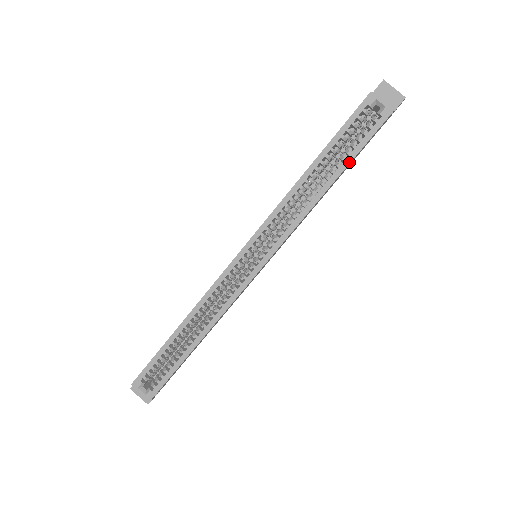
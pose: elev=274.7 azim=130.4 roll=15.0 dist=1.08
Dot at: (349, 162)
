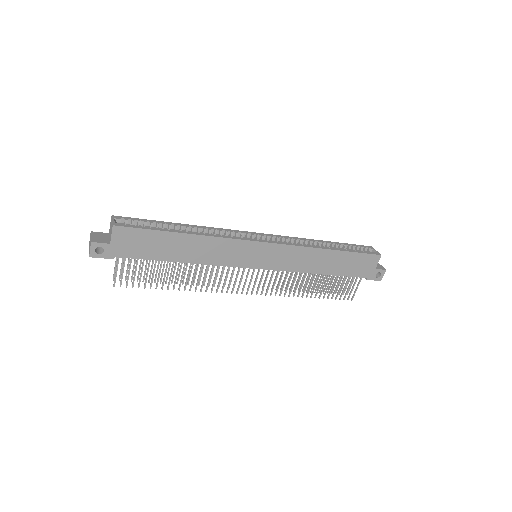
Dot at: (348, 251)
